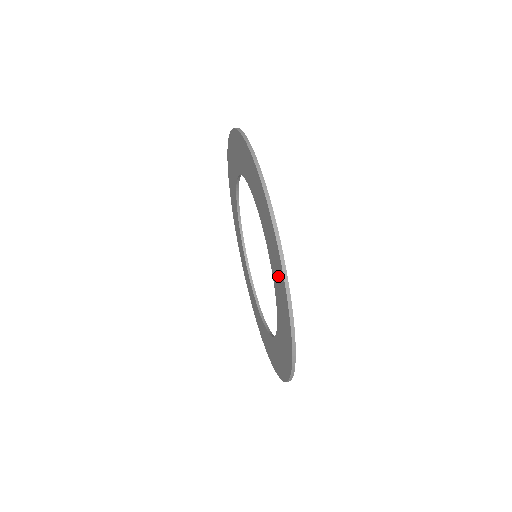
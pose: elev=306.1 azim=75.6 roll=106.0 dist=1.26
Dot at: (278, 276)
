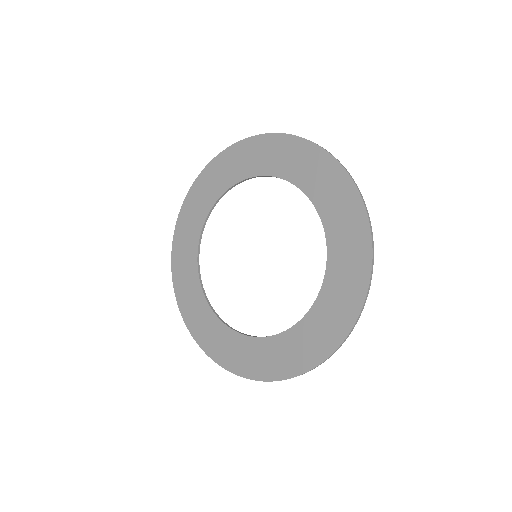
Dot at: (350, 233)
